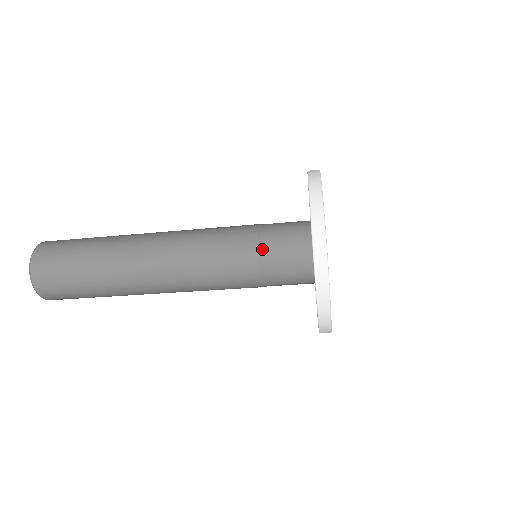
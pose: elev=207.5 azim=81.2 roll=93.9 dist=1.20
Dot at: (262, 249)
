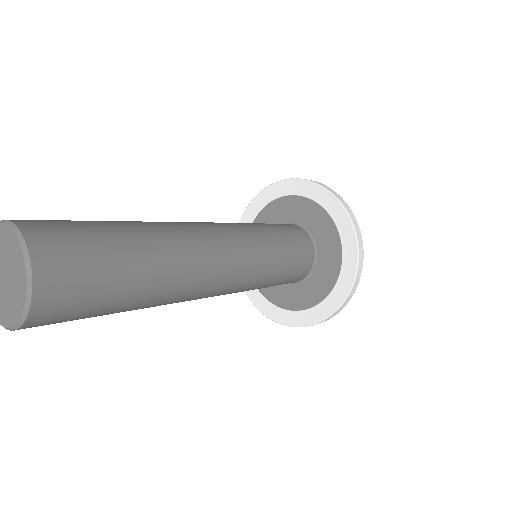
Dot at: (287, 268)
